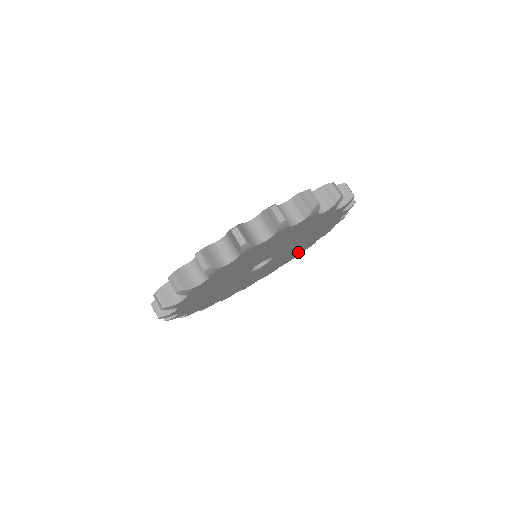
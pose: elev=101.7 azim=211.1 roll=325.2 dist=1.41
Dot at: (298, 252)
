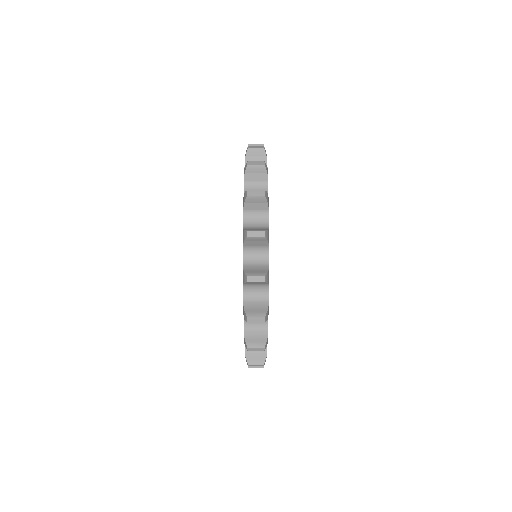
Dot at: occluded
